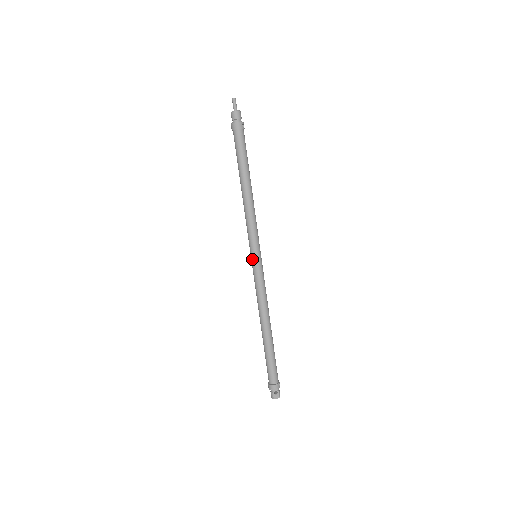
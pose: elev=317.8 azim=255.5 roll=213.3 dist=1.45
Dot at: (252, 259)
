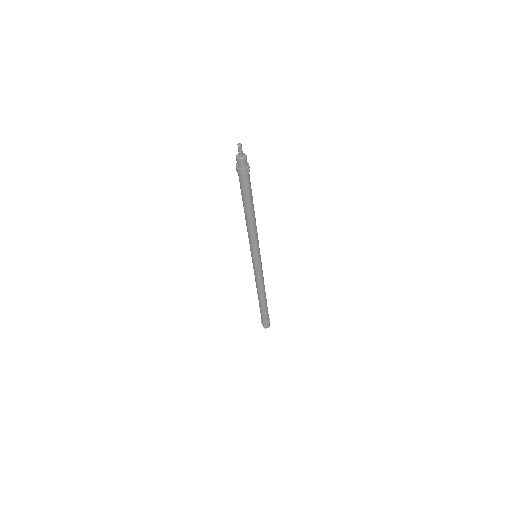
Dot at: (253, 260)
